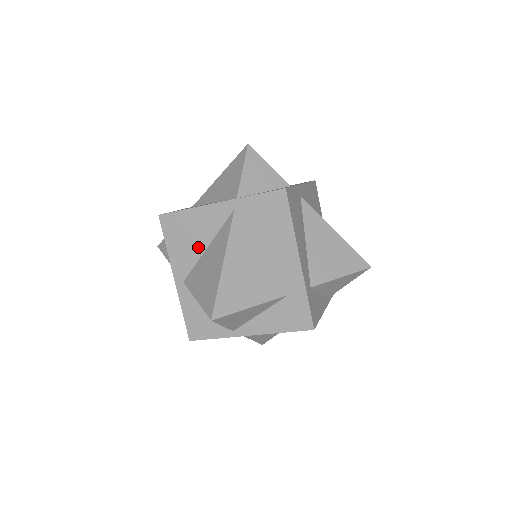
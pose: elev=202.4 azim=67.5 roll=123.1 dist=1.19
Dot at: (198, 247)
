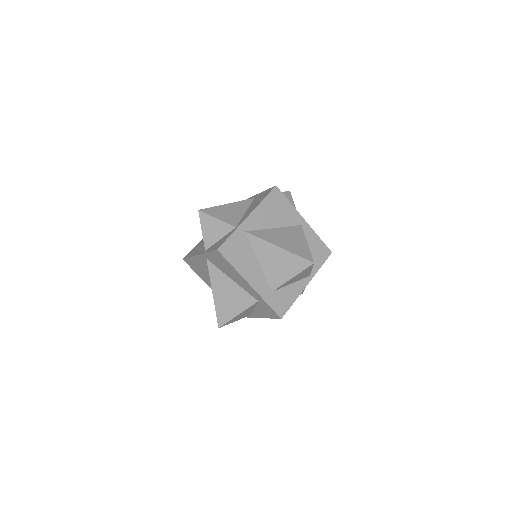
Dot at: (208, 275)
